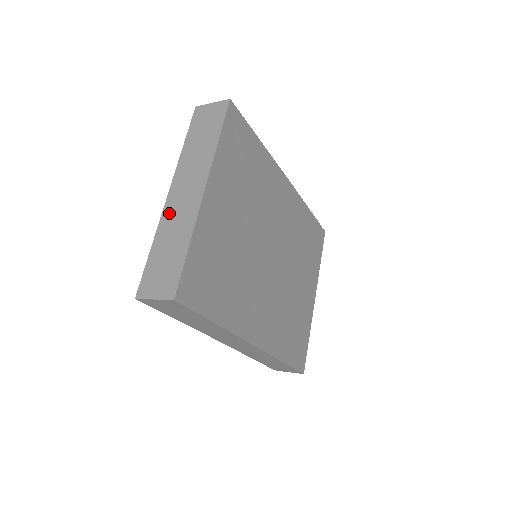
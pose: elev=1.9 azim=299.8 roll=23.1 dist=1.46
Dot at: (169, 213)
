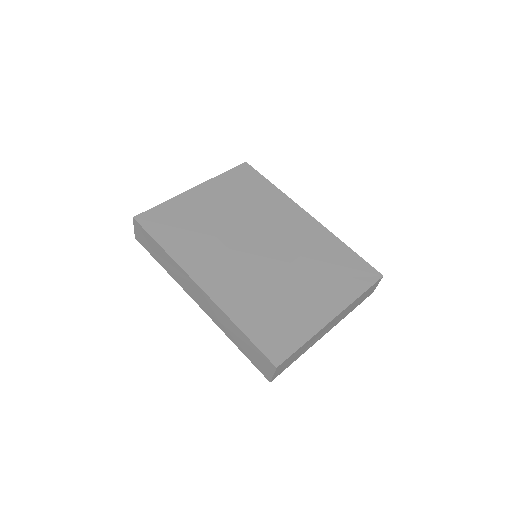
Dot at: occluded
